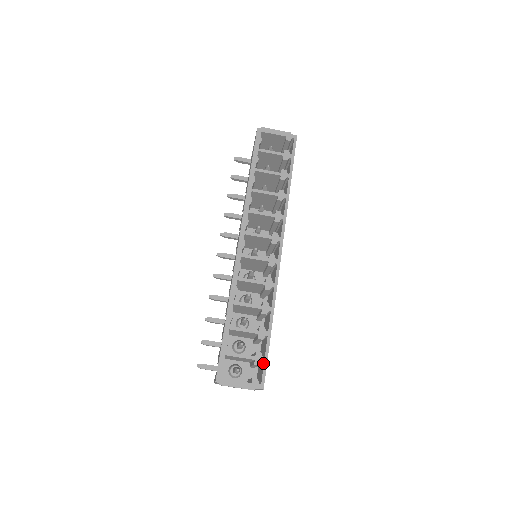
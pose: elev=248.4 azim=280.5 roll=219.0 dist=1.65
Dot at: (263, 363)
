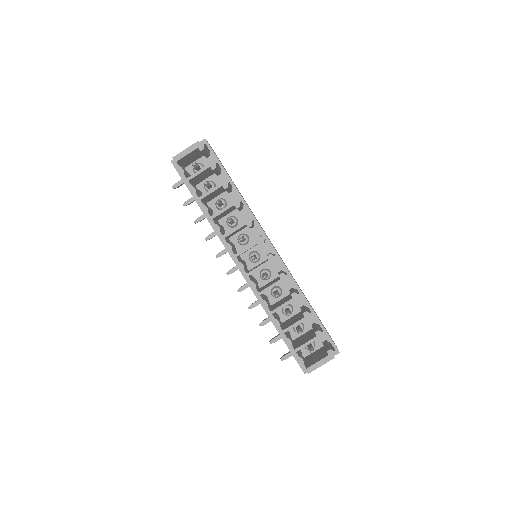
Dot at: occluded
